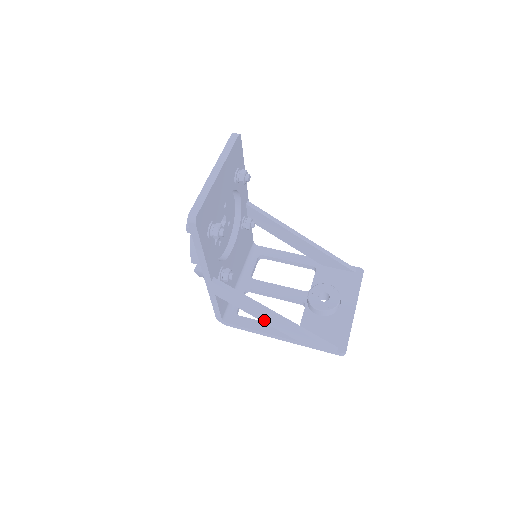
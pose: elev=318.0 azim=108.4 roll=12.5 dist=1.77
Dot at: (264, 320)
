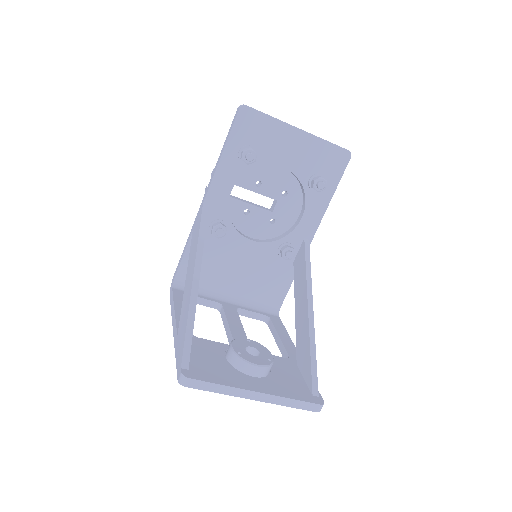
Dot at: (187, 280)
